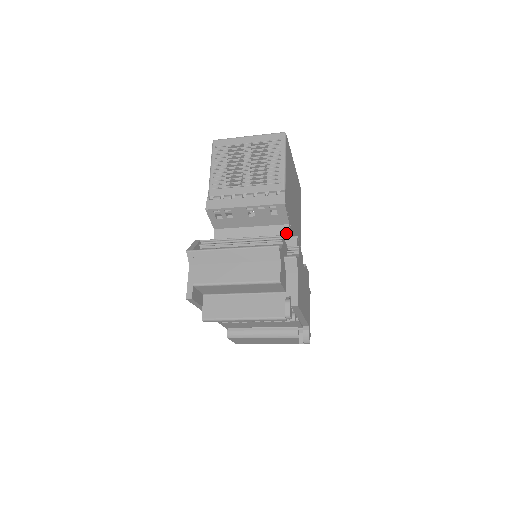
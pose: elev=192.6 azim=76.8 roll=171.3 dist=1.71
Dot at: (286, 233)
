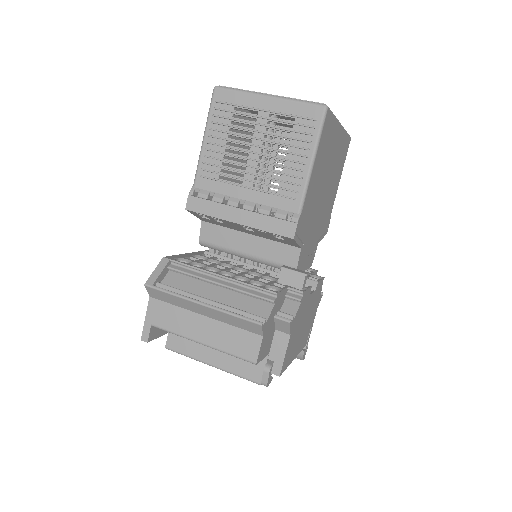
Dot at: (294, 259)
